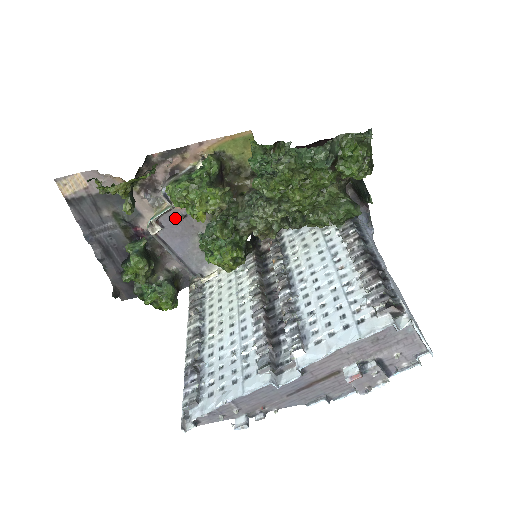
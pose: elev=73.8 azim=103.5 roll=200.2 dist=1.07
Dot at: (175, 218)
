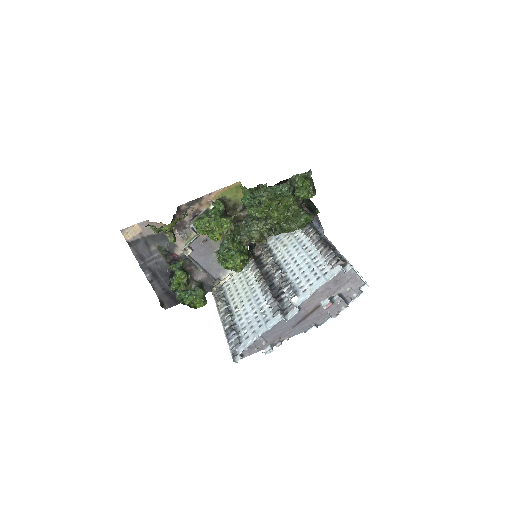
Dot at: (200, 243)
